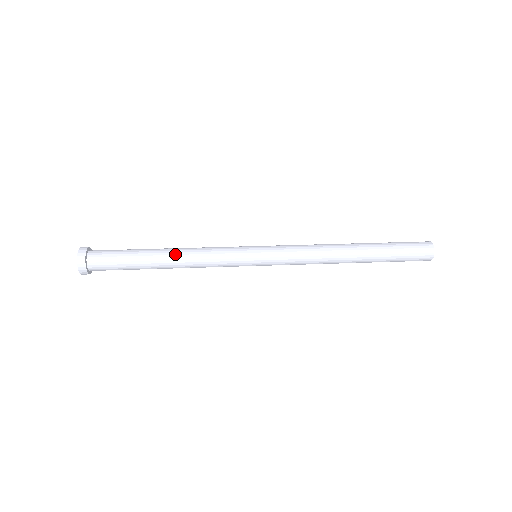
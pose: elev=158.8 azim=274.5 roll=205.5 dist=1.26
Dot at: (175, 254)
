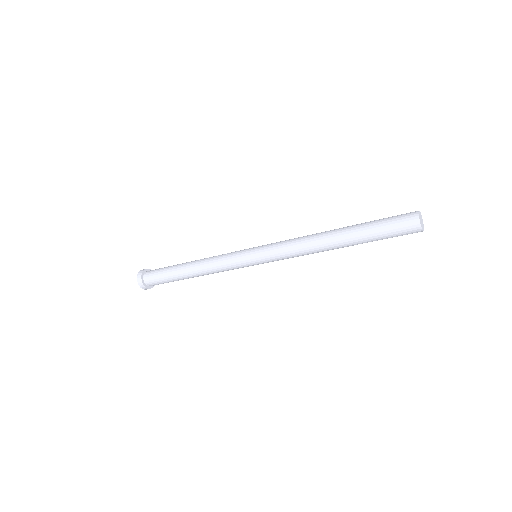
Dot at: occluded
